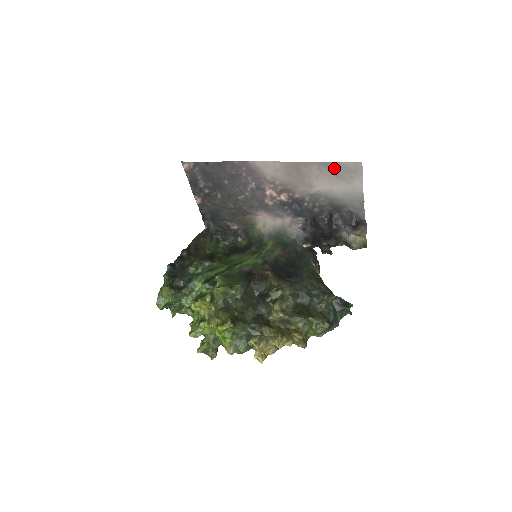
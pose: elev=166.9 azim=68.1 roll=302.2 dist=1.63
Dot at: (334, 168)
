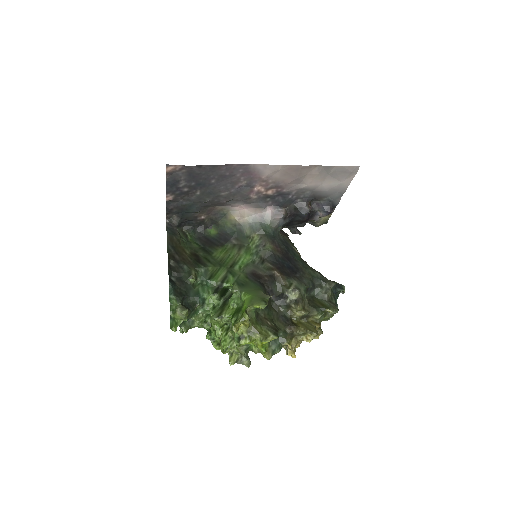
Dot at: (333, 170)
